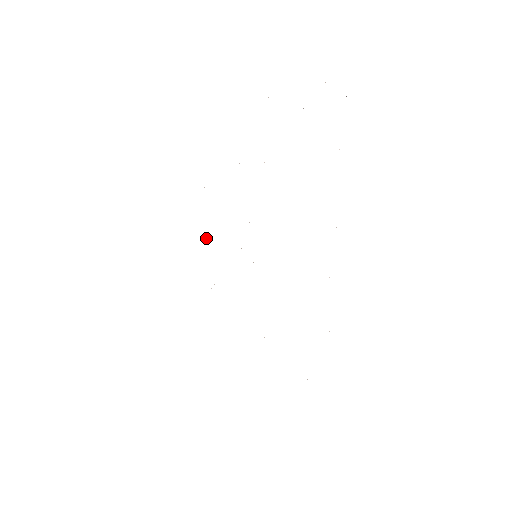
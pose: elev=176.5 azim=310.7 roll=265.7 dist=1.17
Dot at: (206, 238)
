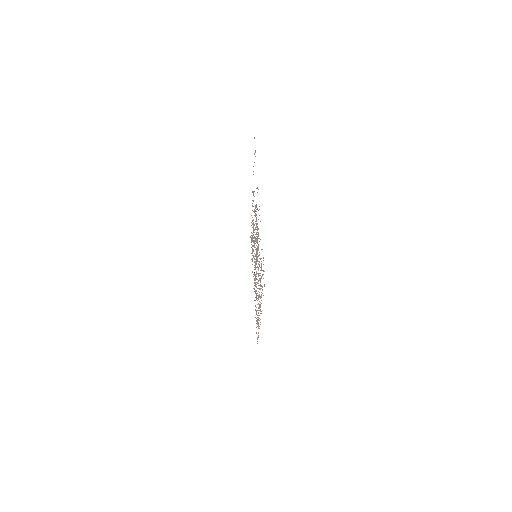
Dot at: occluded
